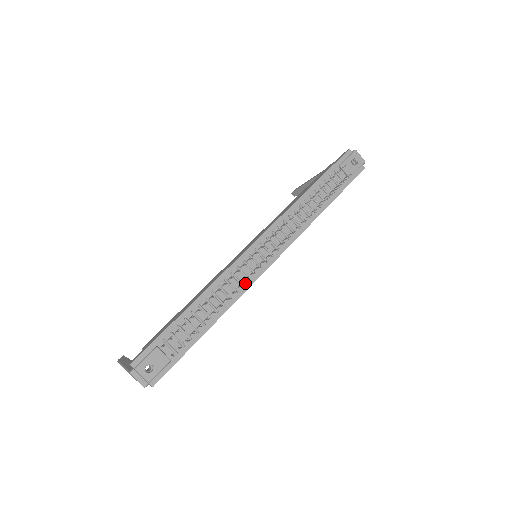
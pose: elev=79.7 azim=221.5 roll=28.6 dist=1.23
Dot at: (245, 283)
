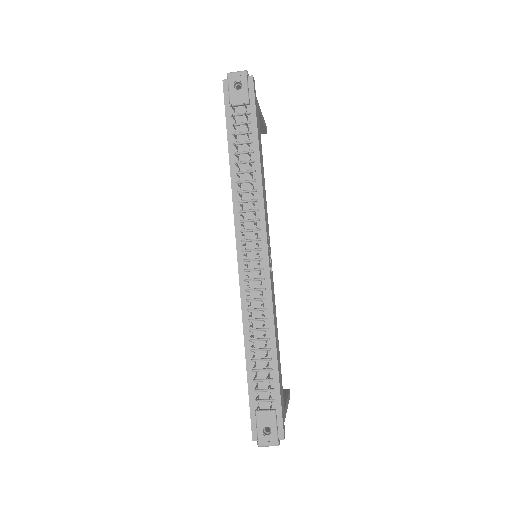
Dot at: (265, 295)
